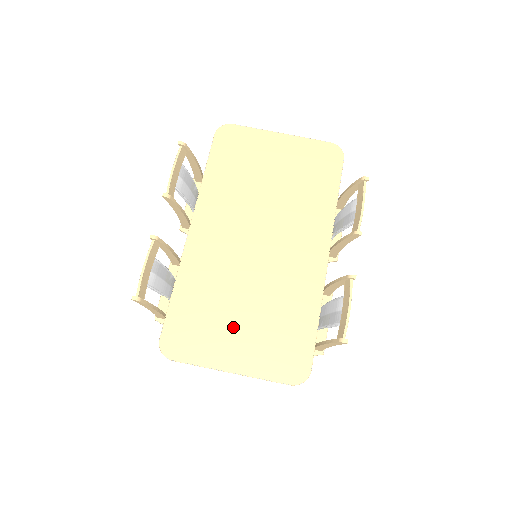
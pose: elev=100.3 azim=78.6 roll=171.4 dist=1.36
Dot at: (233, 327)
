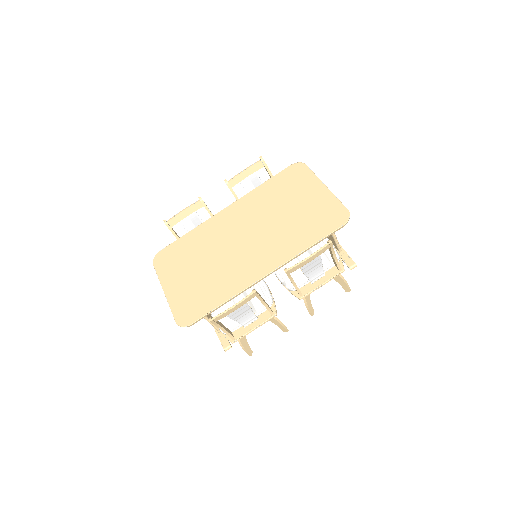
Dot at: (187, 271)
